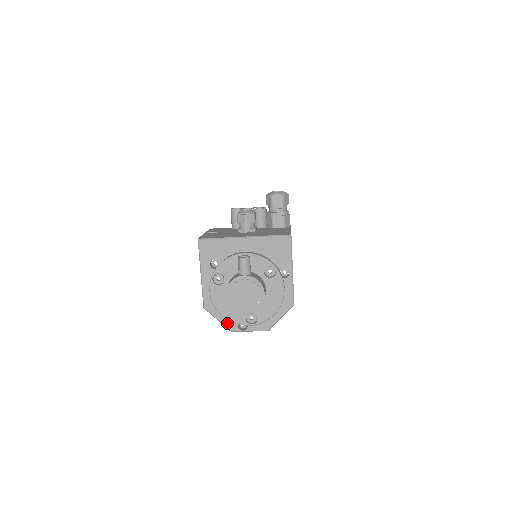
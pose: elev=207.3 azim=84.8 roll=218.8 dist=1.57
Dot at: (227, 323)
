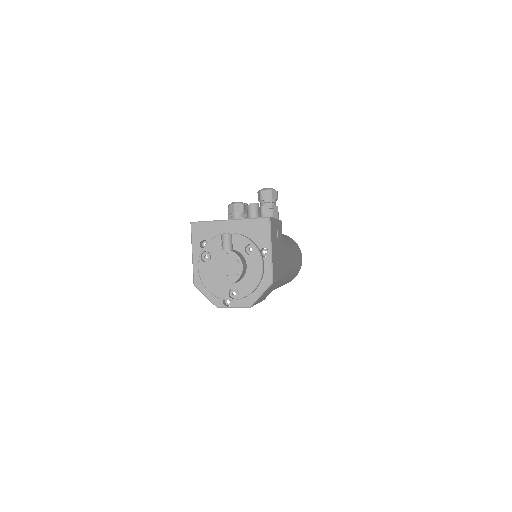
Dot at: (213, 299)
